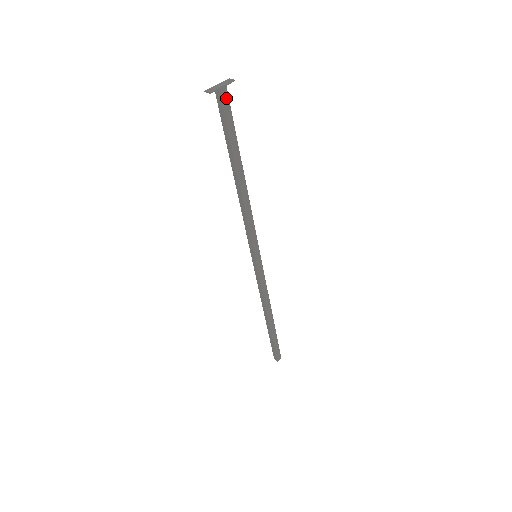
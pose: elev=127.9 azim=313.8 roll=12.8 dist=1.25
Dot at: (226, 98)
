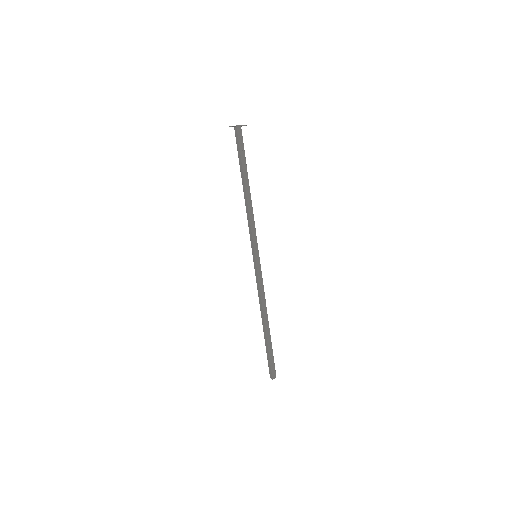
Dot at: (240, 133)
